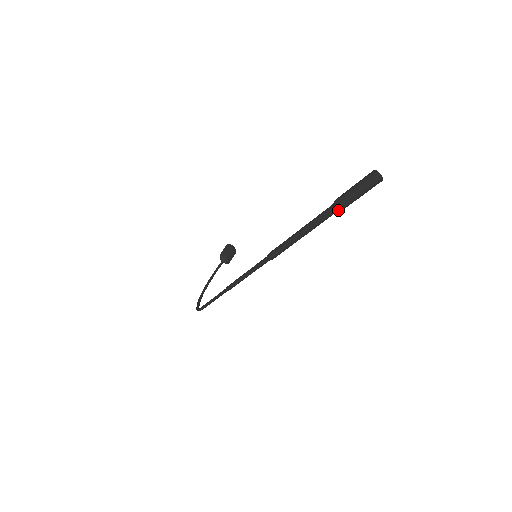
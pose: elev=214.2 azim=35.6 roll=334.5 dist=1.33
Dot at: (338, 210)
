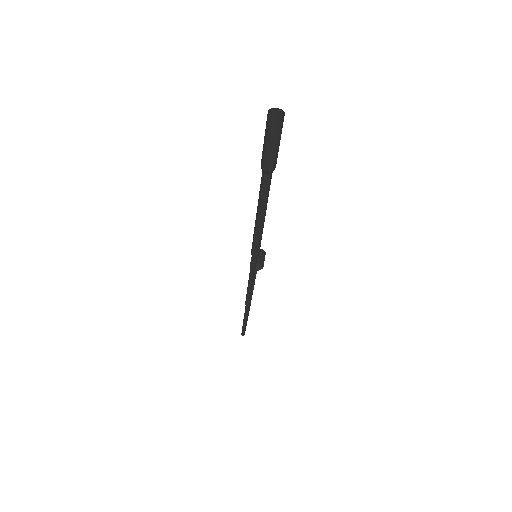
Dot at: (270, 173)
